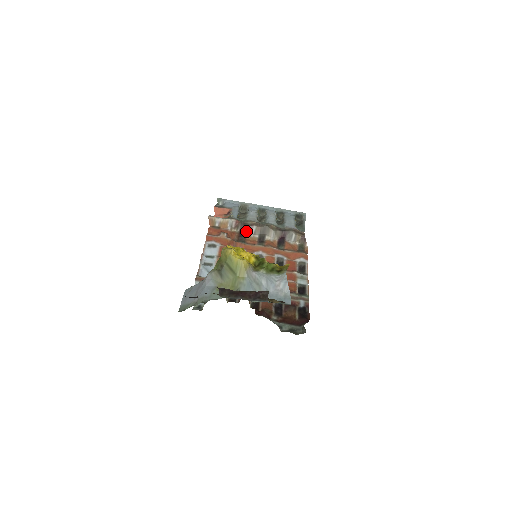
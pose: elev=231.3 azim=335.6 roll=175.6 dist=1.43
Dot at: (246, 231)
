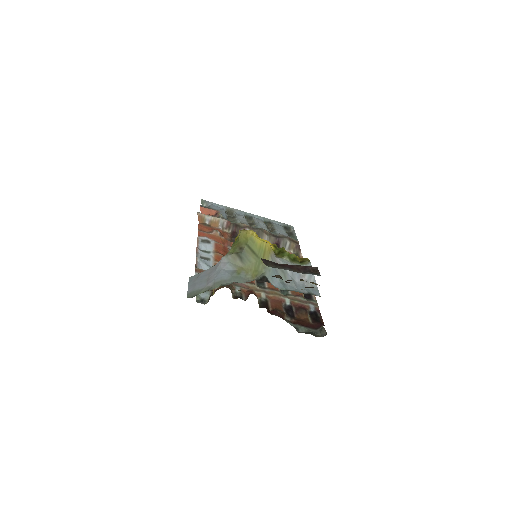
Dot at: (238, 233)
